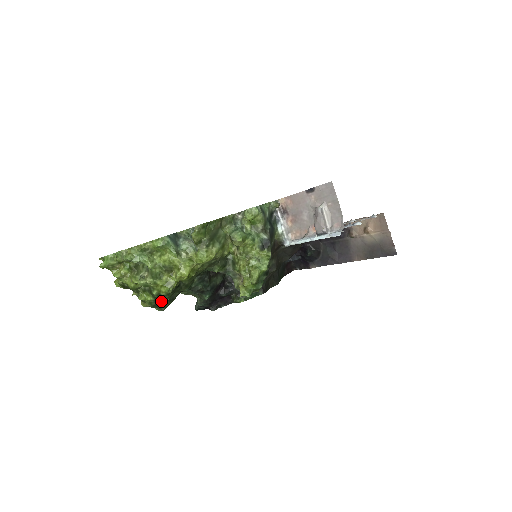
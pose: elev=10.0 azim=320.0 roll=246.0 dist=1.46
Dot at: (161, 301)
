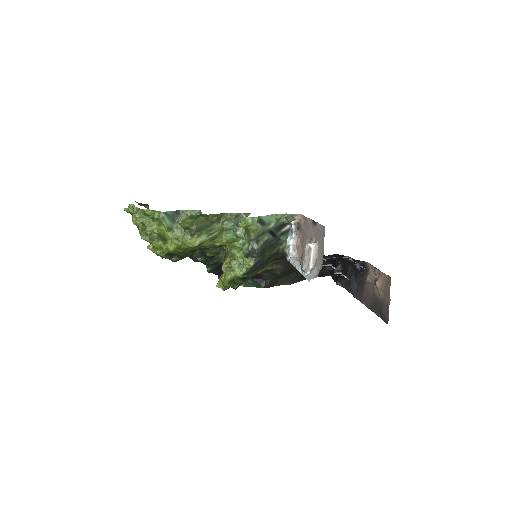
Dot at: occluded
